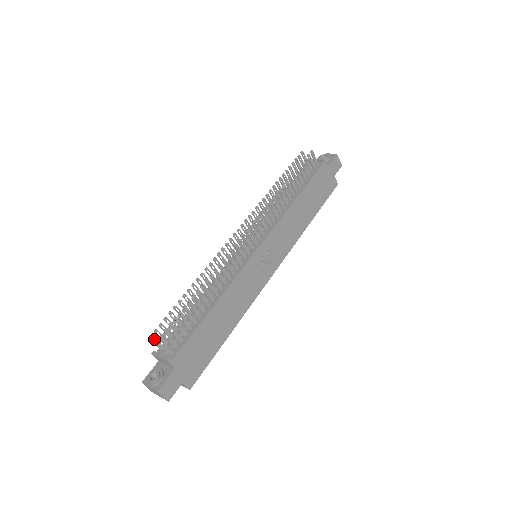
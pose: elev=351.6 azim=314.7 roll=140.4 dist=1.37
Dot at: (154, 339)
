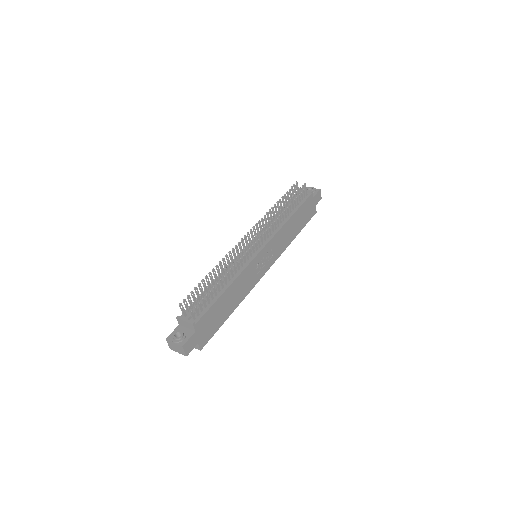
Dot at: (182, 306)
